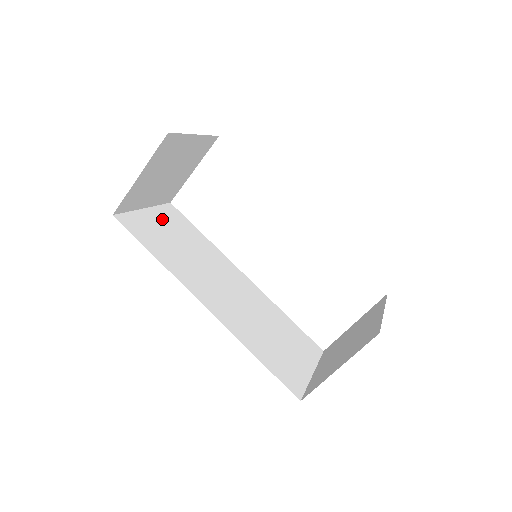
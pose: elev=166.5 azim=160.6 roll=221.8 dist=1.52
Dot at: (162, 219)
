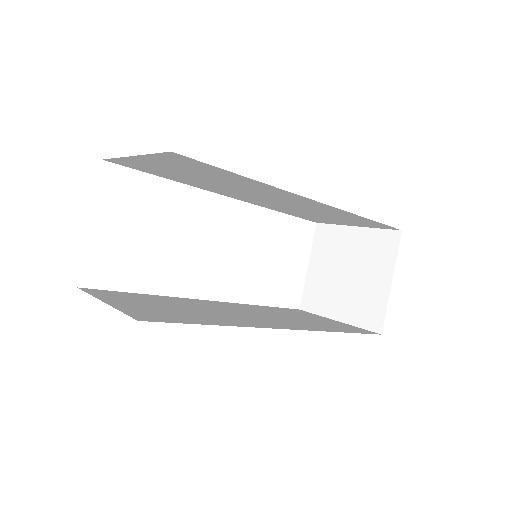
Dot at: (124, 301)
